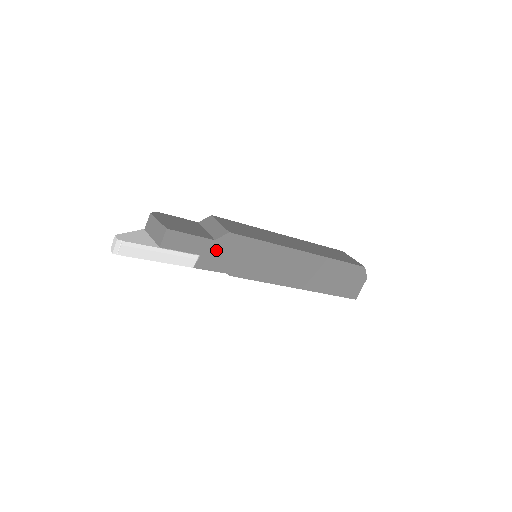
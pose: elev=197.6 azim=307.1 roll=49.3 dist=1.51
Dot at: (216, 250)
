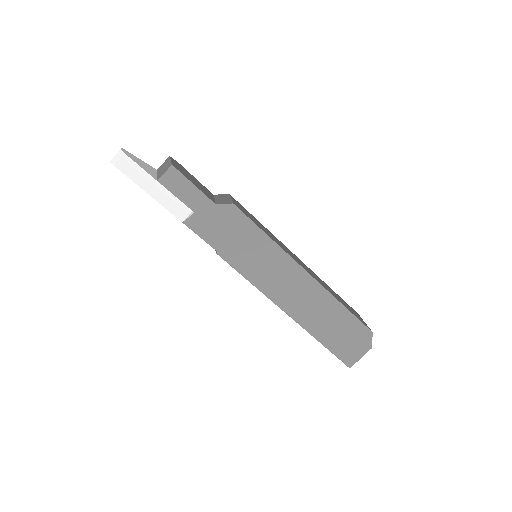
Dot at: (213, 216)
